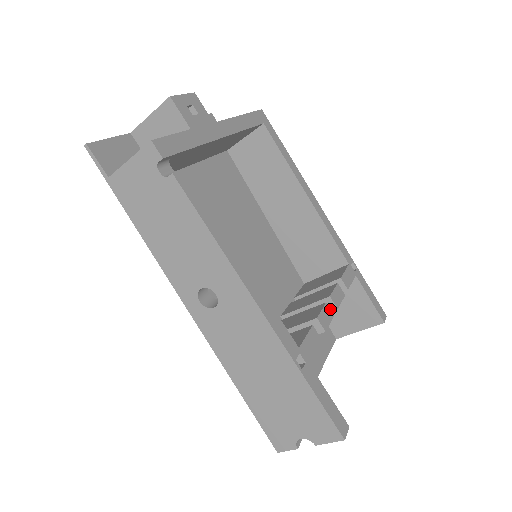
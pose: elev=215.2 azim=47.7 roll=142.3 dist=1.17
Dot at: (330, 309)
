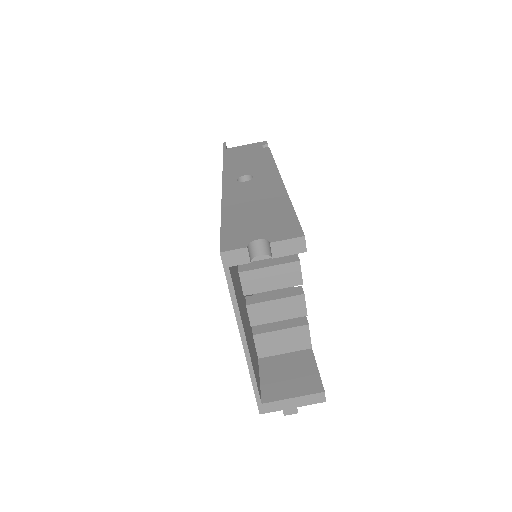
Dot at: occluded
